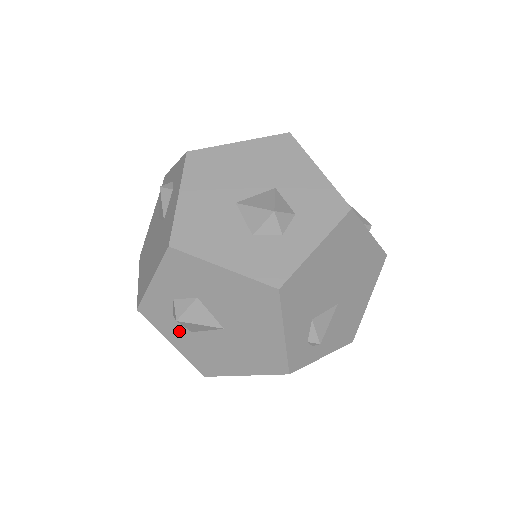
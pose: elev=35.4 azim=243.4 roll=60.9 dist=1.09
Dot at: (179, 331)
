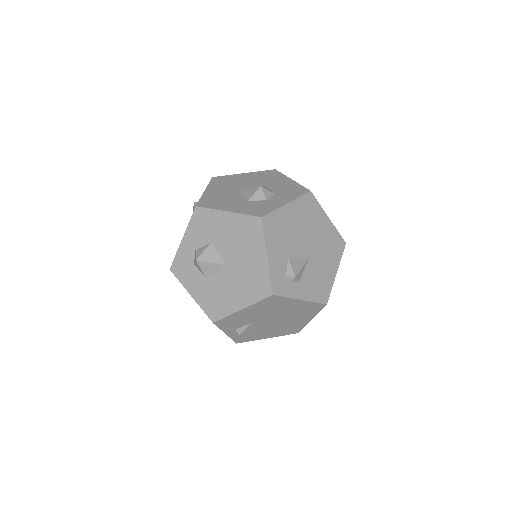
Dot at: (197, 280)
